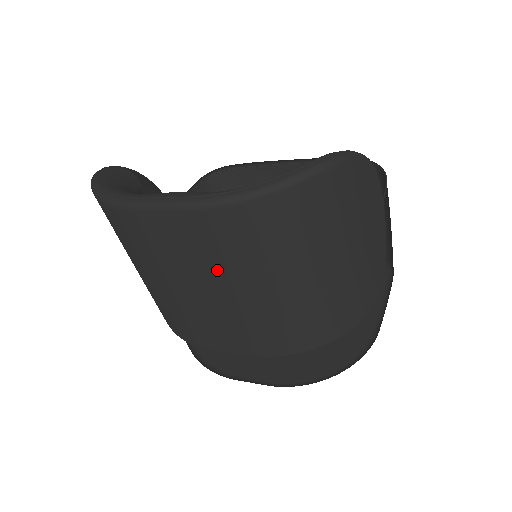
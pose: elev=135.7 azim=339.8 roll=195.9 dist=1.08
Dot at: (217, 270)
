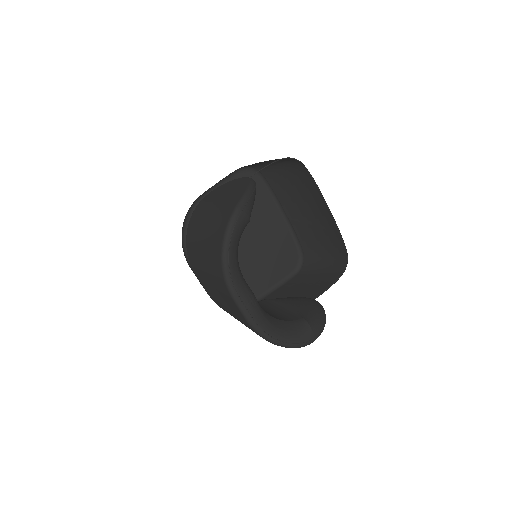
Dot at: (232, 312)
